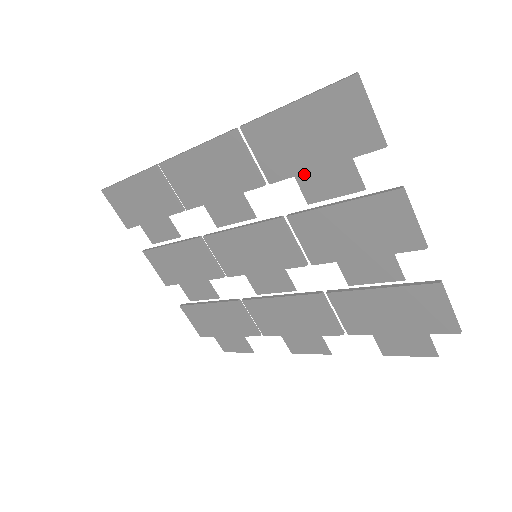
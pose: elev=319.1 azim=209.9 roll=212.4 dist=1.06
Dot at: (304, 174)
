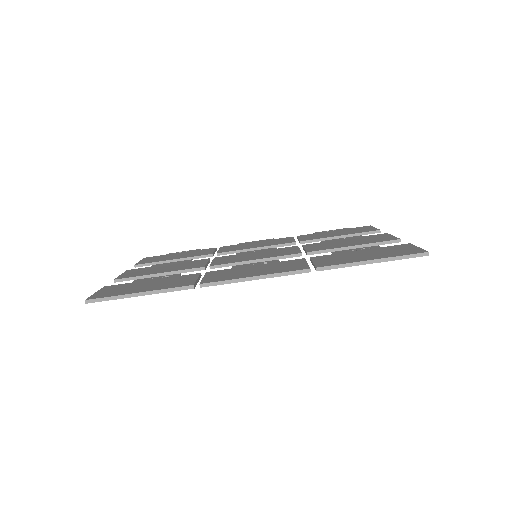
Dot at: occluded
